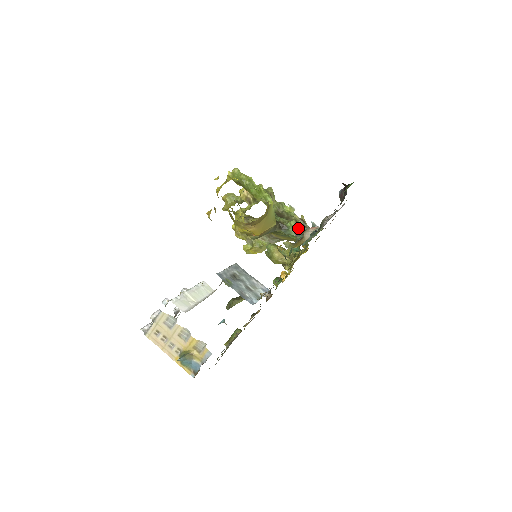
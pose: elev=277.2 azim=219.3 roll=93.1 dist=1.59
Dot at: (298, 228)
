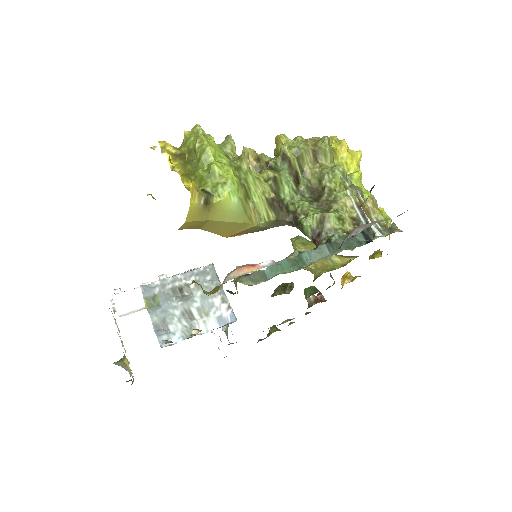
Dot at: (321, 230)
